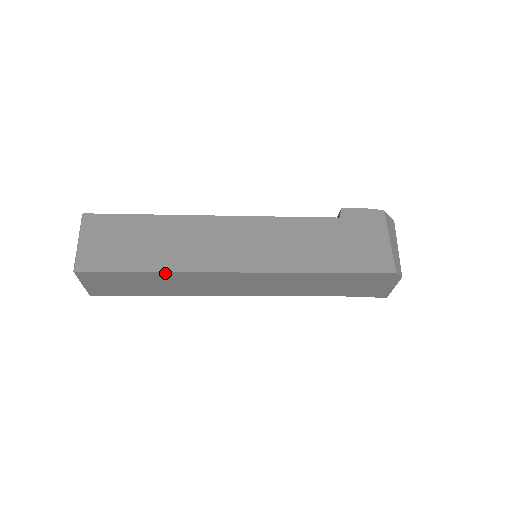
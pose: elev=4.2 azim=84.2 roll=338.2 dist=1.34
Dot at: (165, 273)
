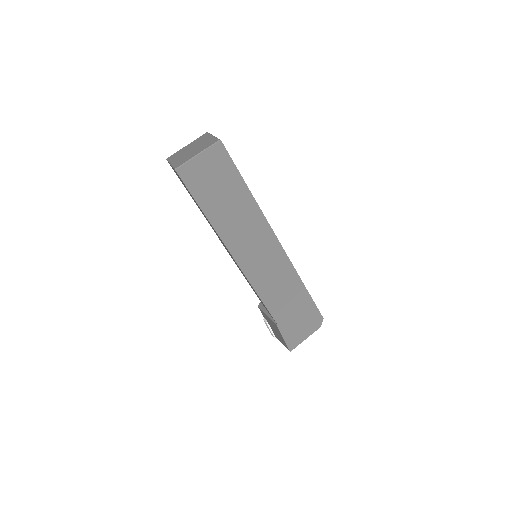
Dot at: (252, 199)
